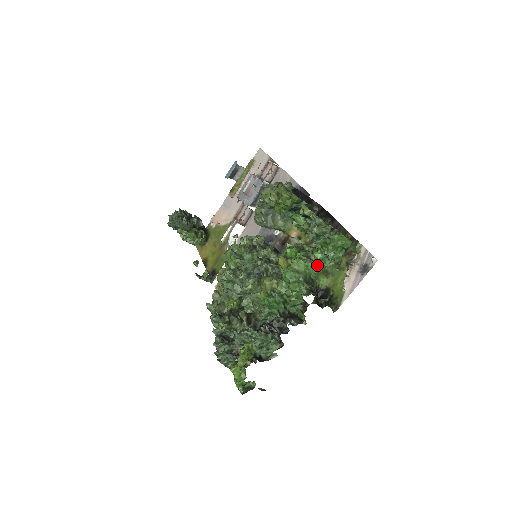
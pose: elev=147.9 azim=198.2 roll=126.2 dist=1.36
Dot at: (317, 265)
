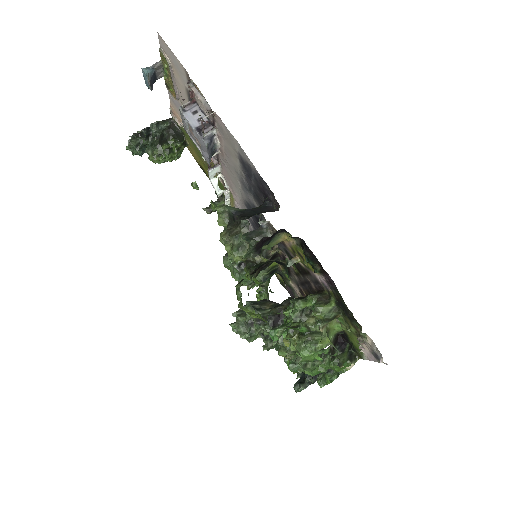
Dot at: (324, 349)
